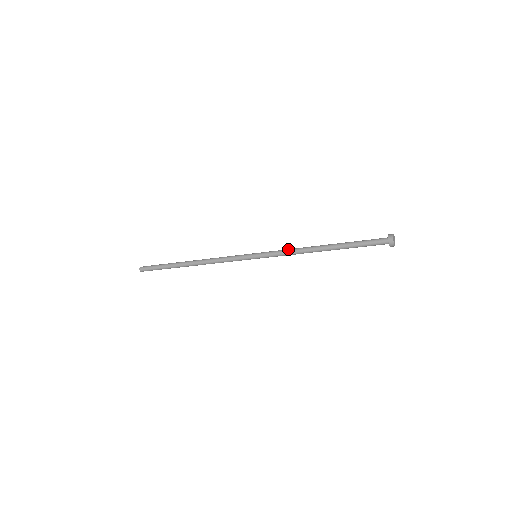
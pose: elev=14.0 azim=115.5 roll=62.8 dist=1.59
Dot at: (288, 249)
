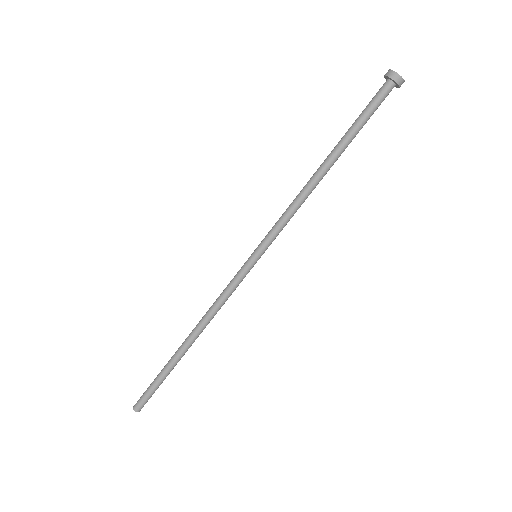
Dot at: (286, 209)
